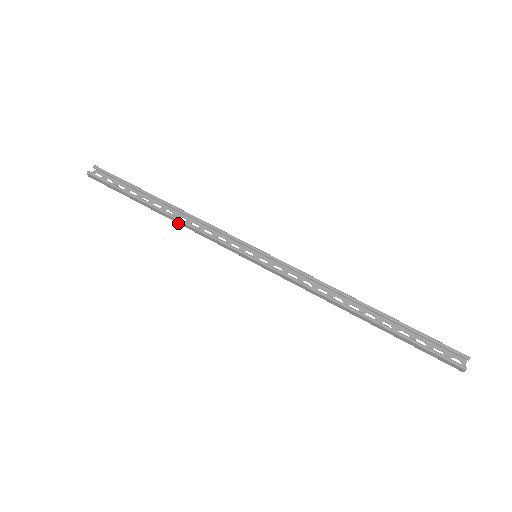
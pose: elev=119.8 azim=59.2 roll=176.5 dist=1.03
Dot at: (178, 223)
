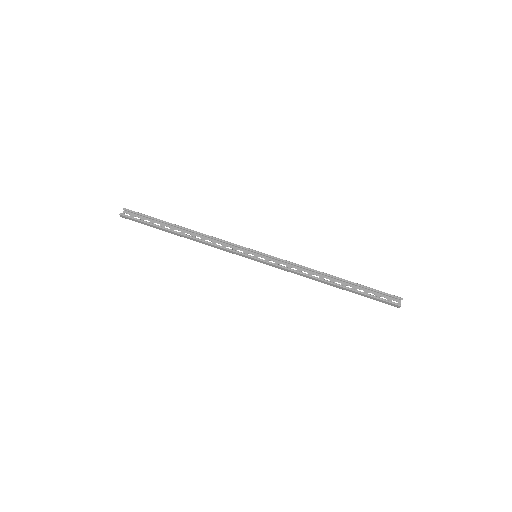
Dot at: (196, 241)
